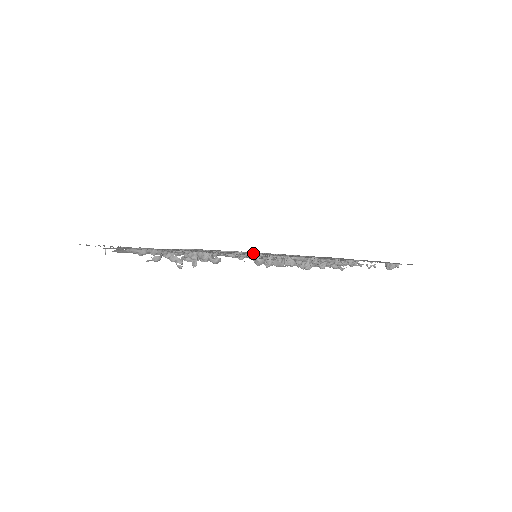
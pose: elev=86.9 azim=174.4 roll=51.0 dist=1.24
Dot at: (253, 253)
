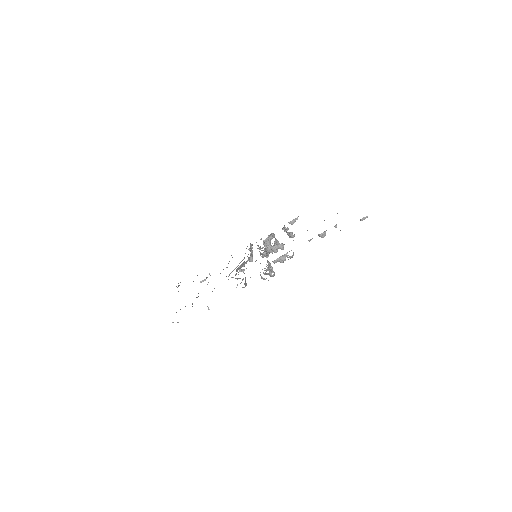
Dot at: occluded
